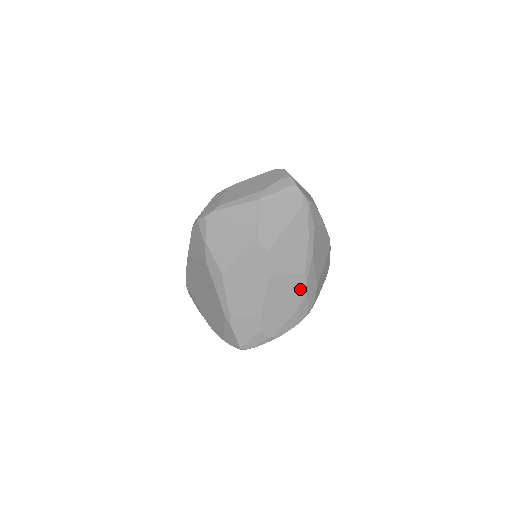
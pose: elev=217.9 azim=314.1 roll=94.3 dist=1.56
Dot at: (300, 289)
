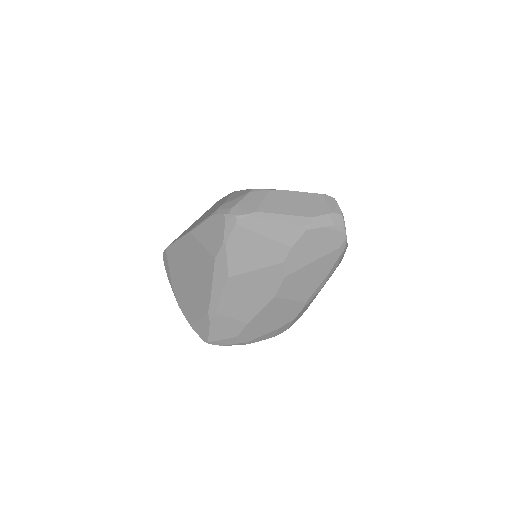
Dot at: (293, 313)
